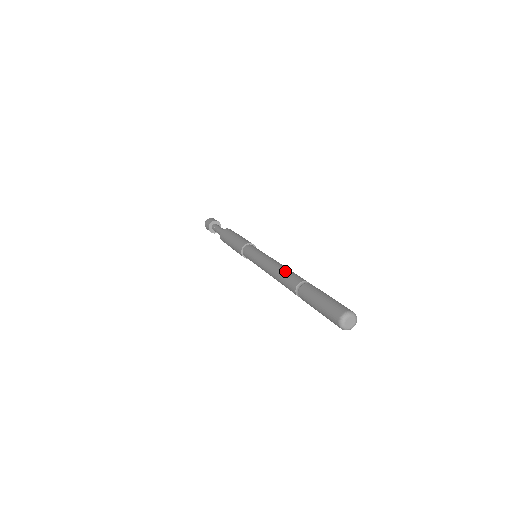
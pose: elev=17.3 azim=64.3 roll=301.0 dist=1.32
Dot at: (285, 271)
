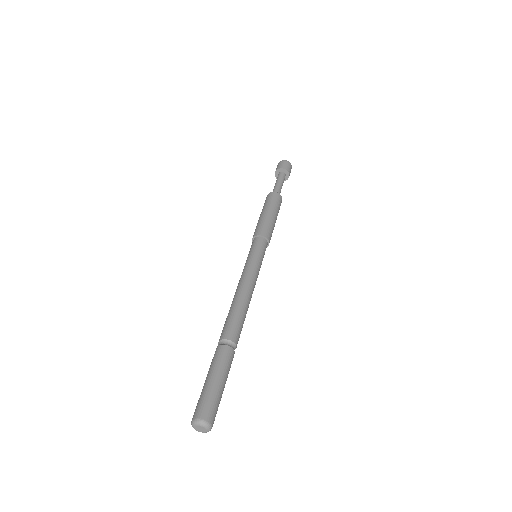
Dot at: (229, 311)
